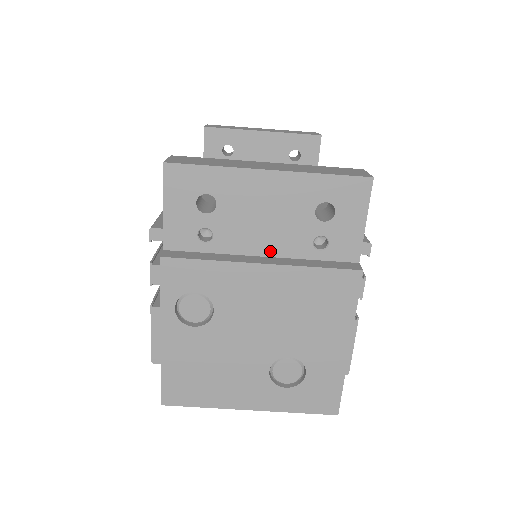
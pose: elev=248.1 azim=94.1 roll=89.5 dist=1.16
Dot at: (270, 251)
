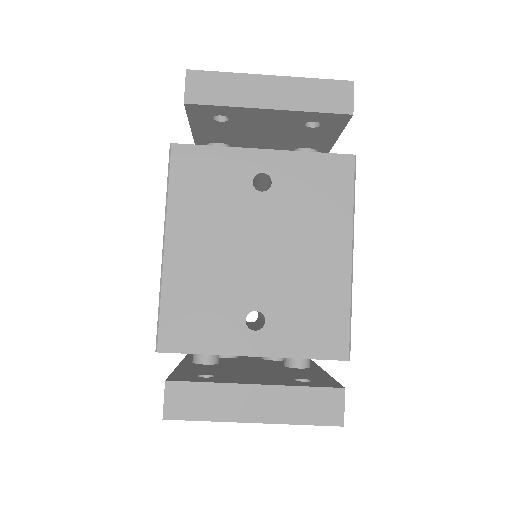
Dot at: occluded
